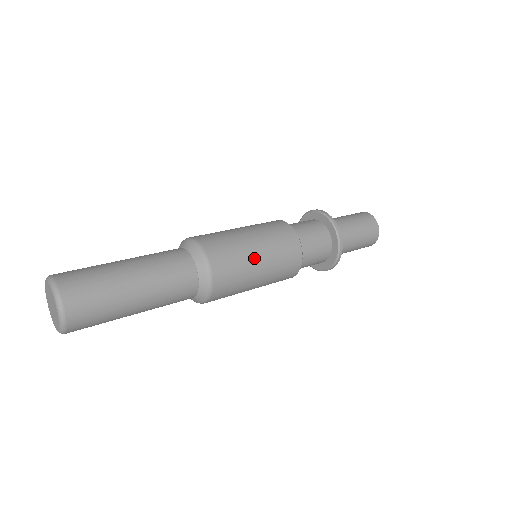
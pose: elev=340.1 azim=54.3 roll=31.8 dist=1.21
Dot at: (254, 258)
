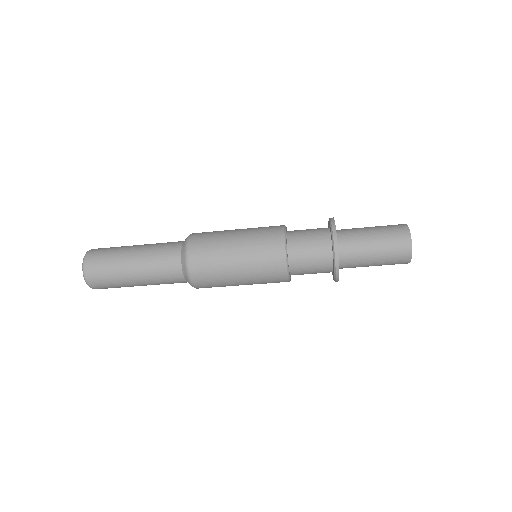
Dot at: (231, 257)
